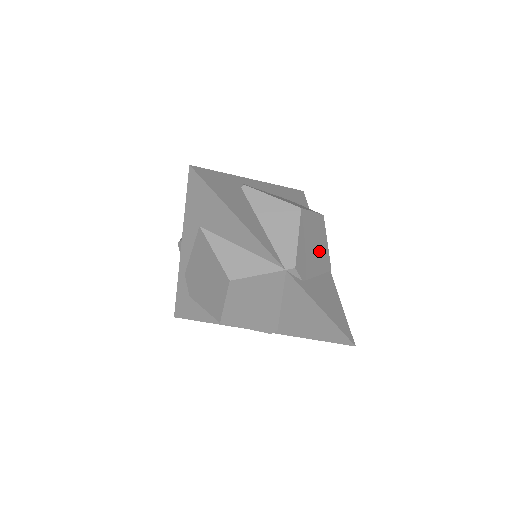
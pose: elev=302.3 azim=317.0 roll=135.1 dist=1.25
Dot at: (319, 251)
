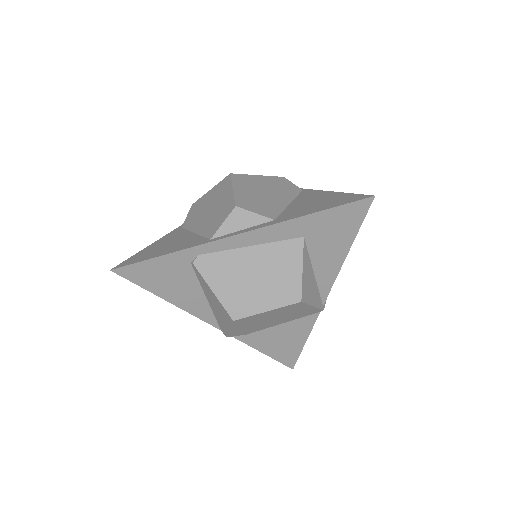
Dot at: (287, 316)
